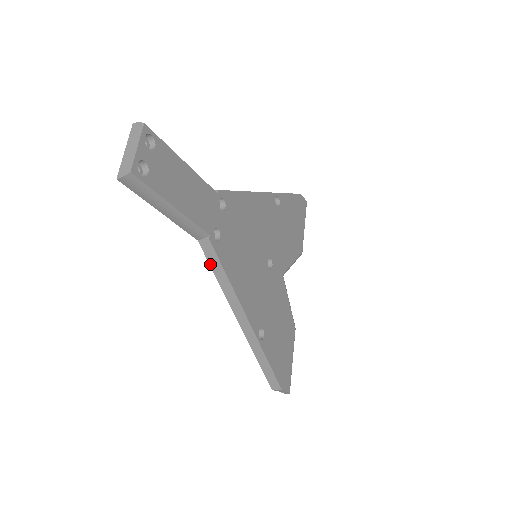
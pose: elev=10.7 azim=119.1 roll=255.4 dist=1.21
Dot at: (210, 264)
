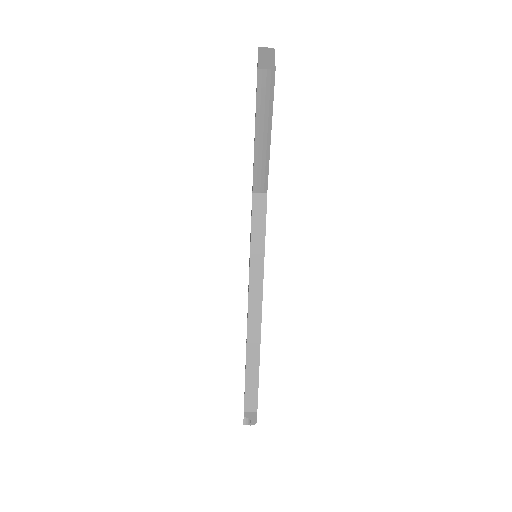
Dot at: (252, 225)
